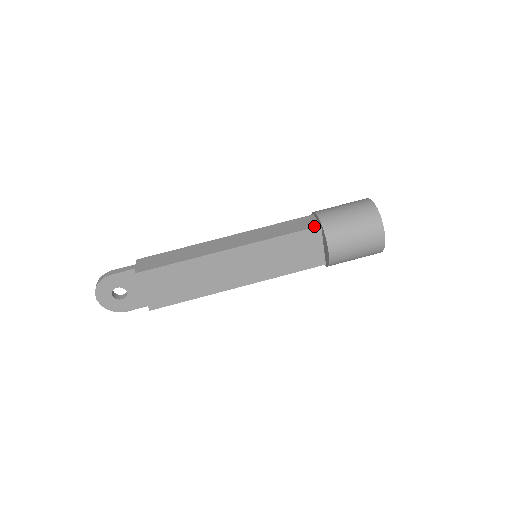
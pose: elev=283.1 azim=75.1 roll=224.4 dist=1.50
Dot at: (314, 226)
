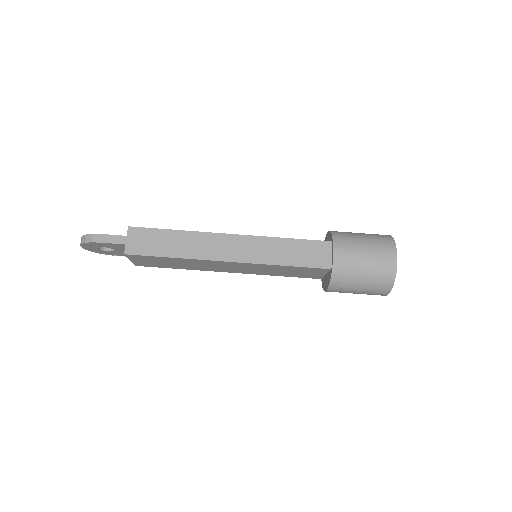
Dot at: (324, 267)
